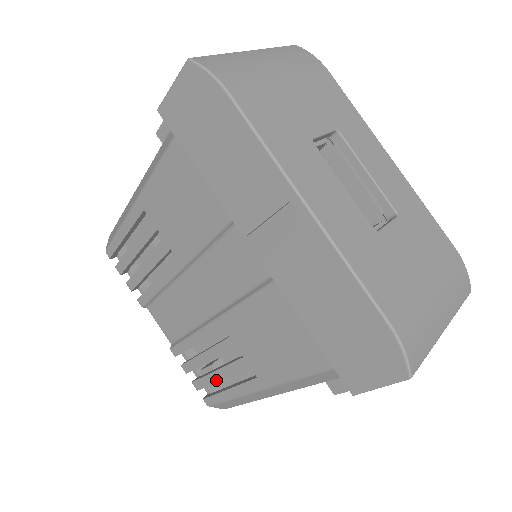
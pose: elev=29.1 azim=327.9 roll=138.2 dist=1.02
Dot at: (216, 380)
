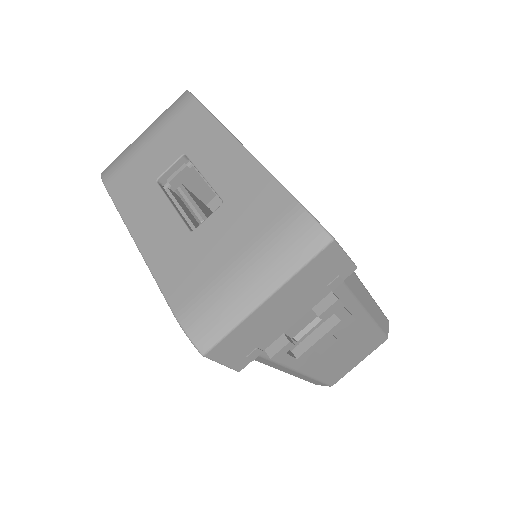
Dot at: occluded
